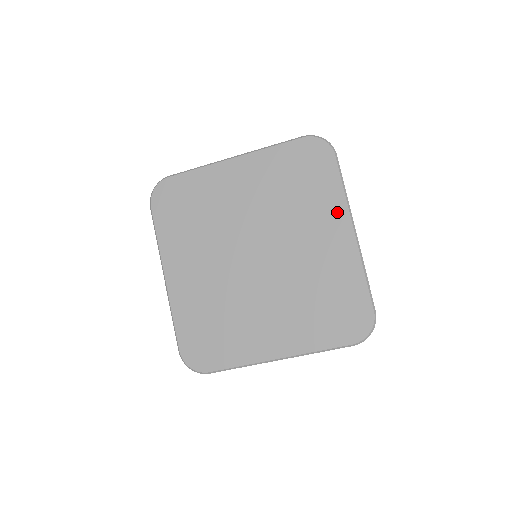
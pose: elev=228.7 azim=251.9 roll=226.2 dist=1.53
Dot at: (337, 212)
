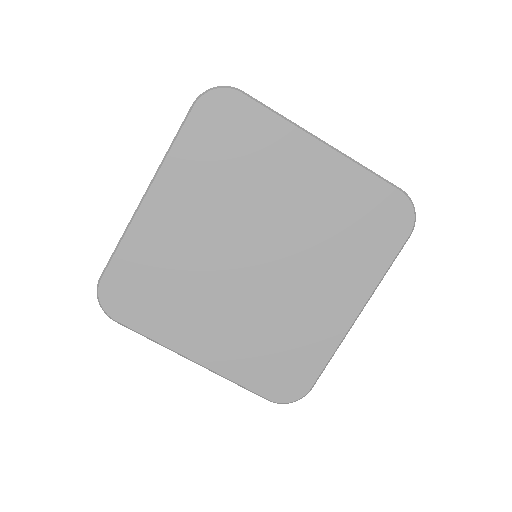
Dot at: (362, 286)
